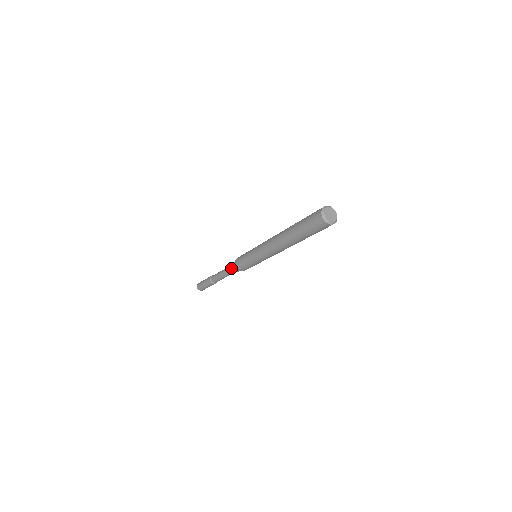
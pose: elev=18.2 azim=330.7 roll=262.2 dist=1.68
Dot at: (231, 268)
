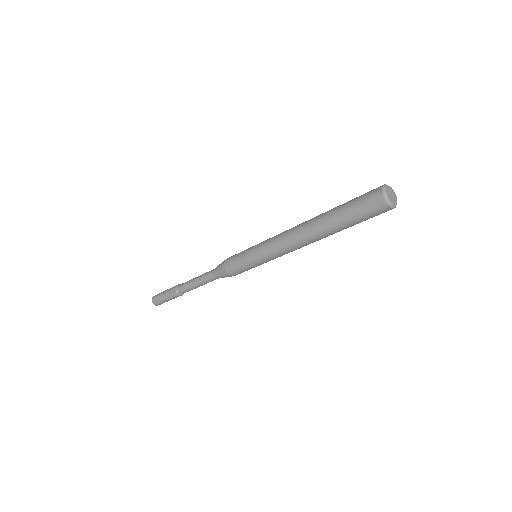
Dot at: (214, 275)
